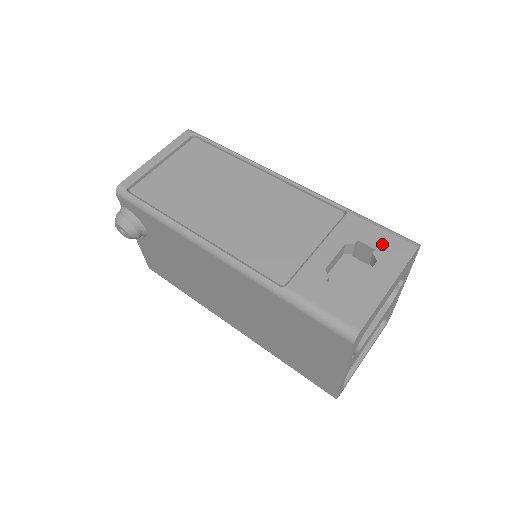
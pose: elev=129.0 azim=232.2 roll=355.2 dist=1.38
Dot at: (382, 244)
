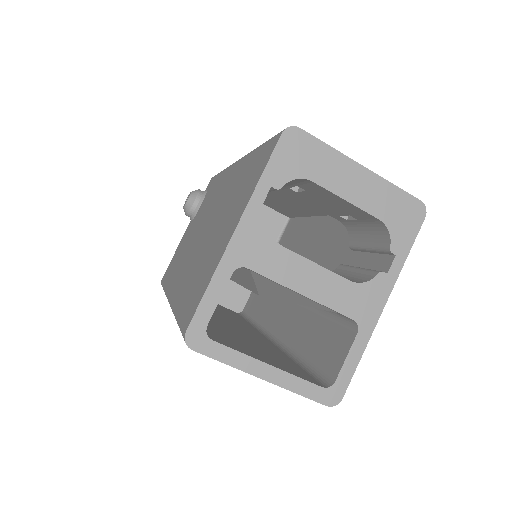
Dot at: occluded
